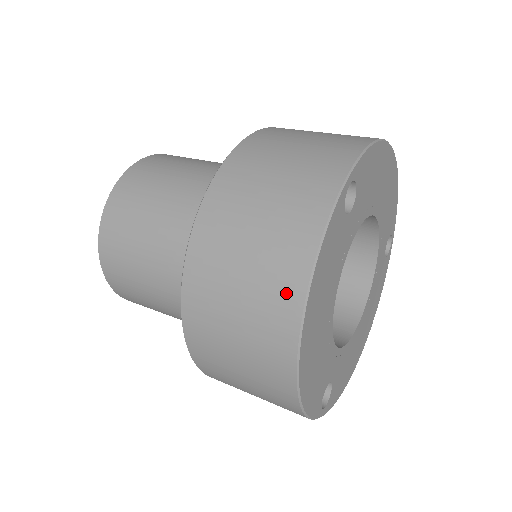
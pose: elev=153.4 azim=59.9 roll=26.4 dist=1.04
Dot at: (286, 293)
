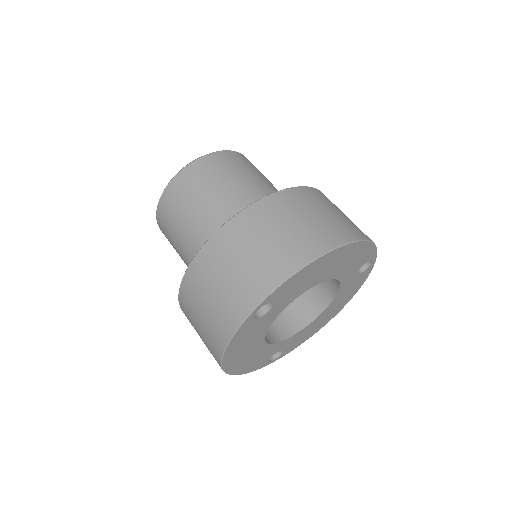
Dot at: (214, 350)
